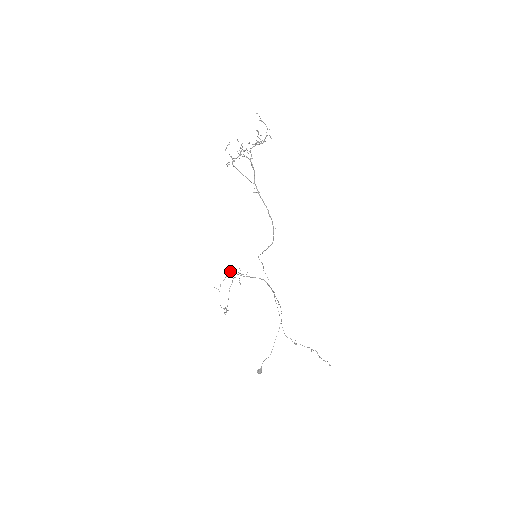
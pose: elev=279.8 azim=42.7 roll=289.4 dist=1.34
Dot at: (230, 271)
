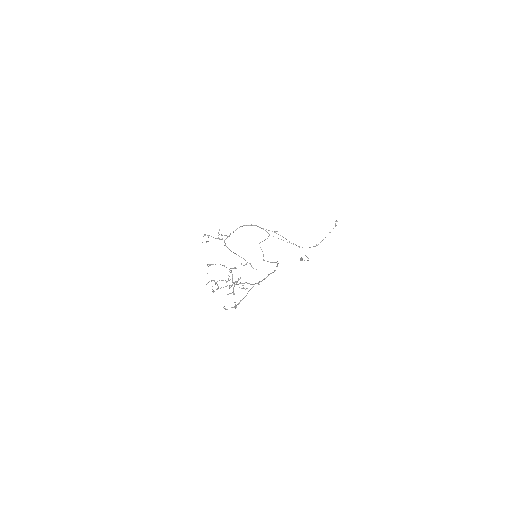
Dot at: occluded
